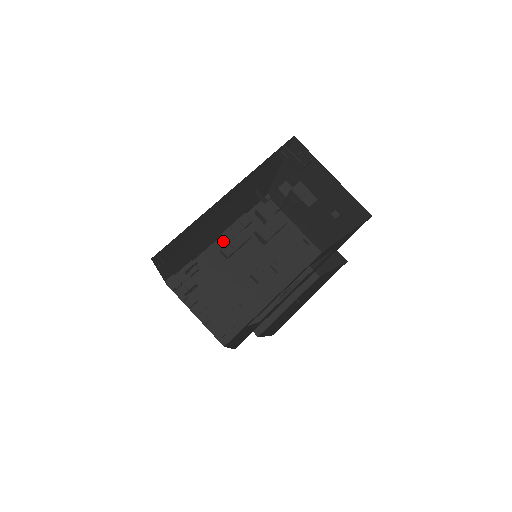
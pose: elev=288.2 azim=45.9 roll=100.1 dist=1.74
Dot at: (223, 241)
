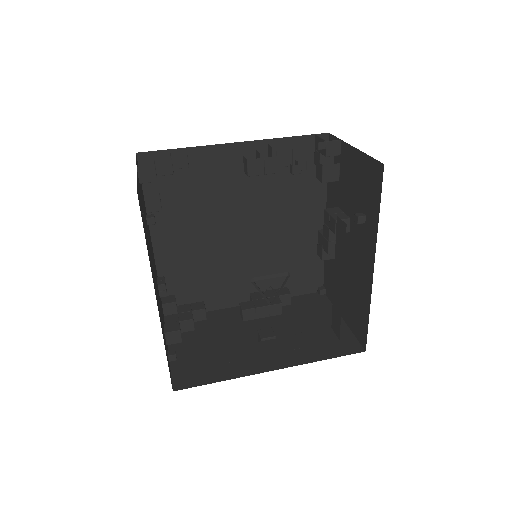
Dot at: occluded
